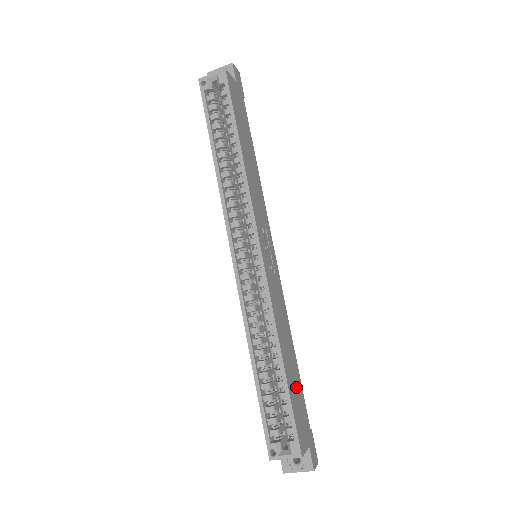
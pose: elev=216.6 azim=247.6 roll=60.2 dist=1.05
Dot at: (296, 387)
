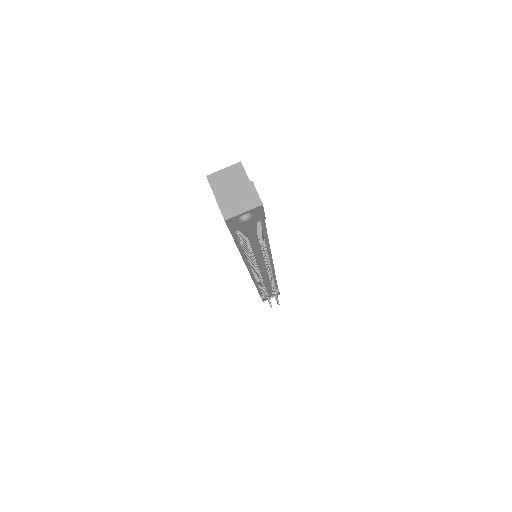
Dot at: occluded
